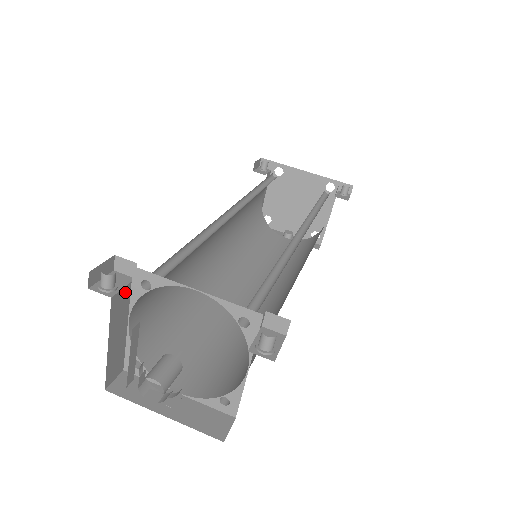
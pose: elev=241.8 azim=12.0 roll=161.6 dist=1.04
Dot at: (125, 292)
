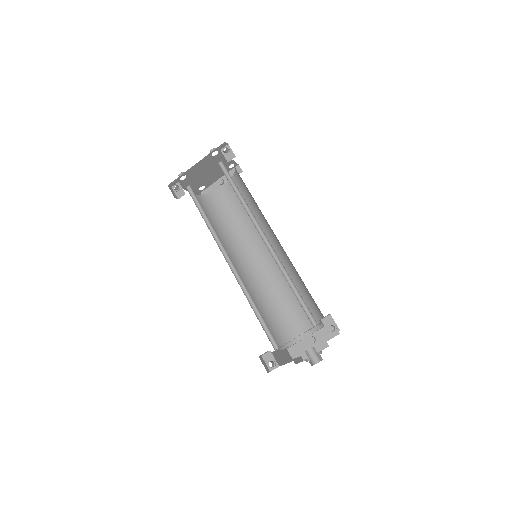
Dot at: (275, 357)
